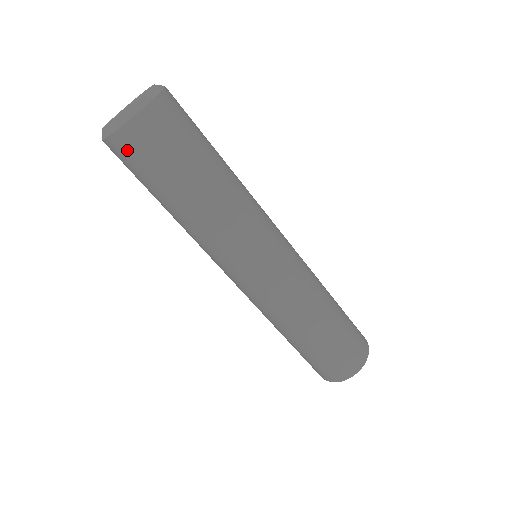
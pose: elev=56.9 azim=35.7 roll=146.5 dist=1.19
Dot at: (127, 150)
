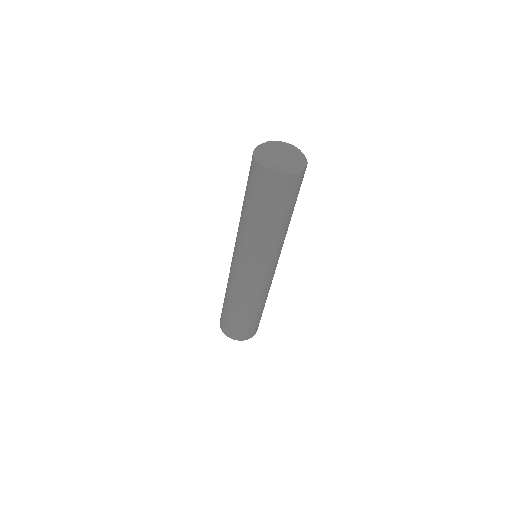
Dot at: (253, 170)
